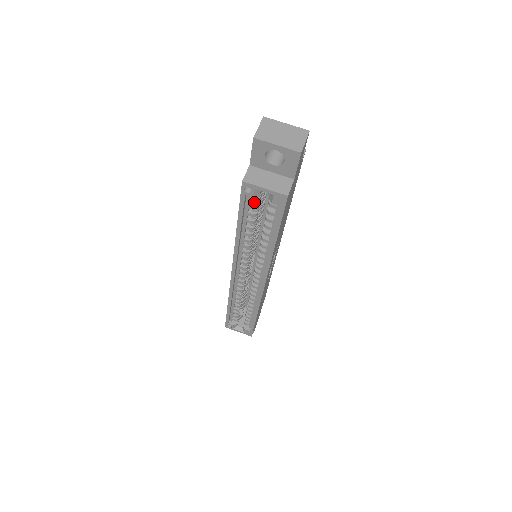
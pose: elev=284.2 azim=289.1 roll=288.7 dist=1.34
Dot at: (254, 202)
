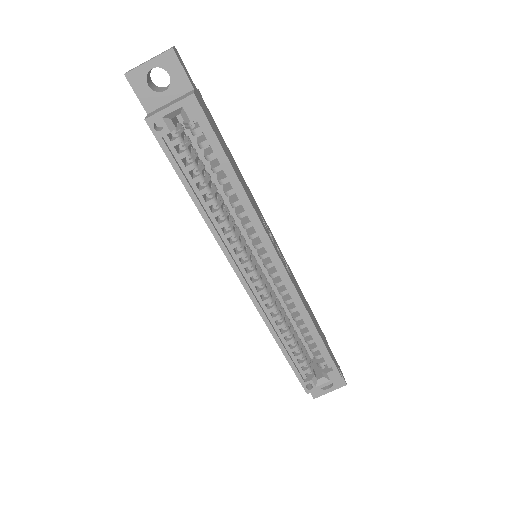
Dot at: (180, 147)
